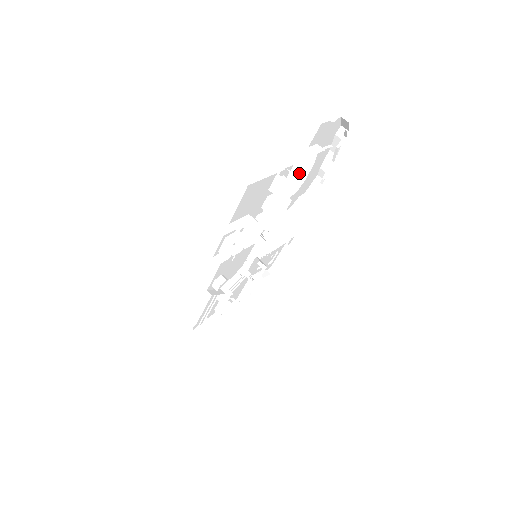
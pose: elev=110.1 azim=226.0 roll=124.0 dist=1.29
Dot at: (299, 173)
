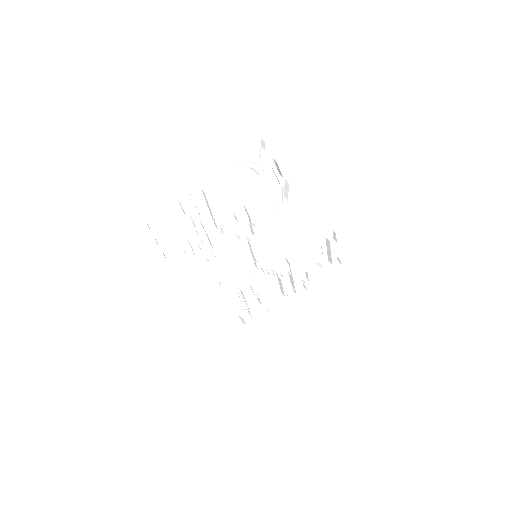
Dot at: (204, 194)
